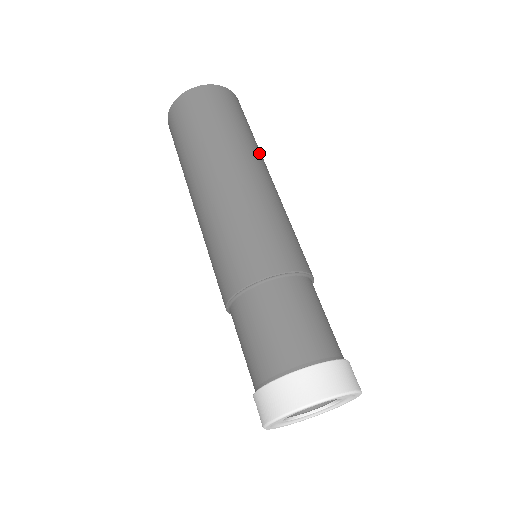
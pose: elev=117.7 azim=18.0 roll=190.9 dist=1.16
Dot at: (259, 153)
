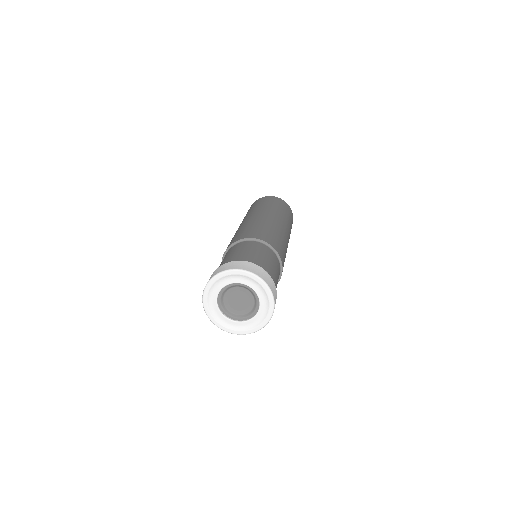
Dot at: occluded
